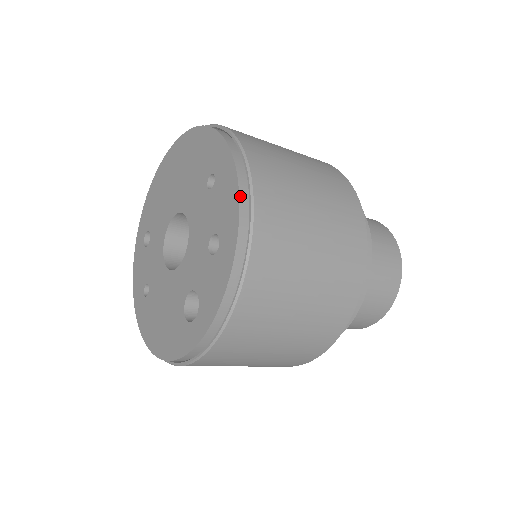
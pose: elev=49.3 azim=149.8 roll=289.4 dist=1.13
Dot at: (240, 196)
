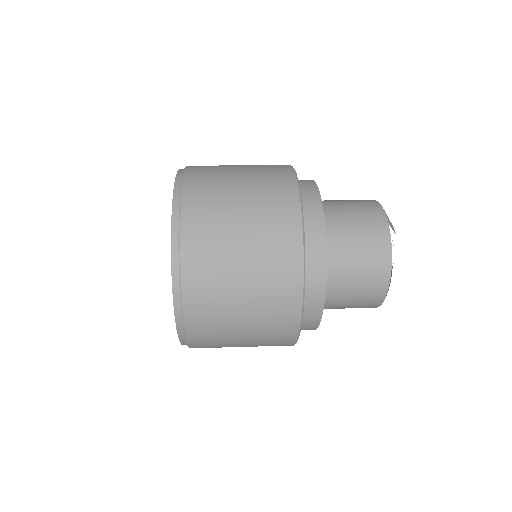
Dot at: (174, 303)
